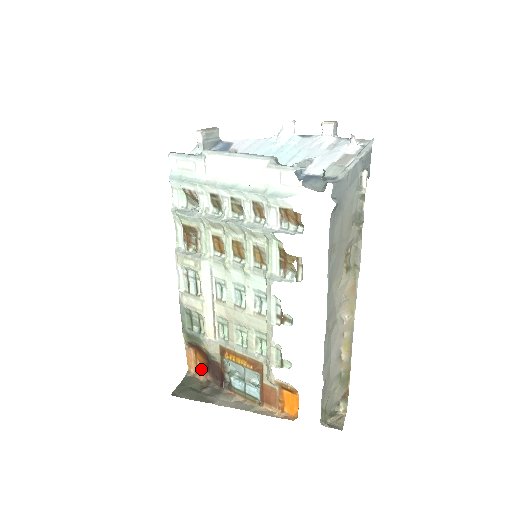
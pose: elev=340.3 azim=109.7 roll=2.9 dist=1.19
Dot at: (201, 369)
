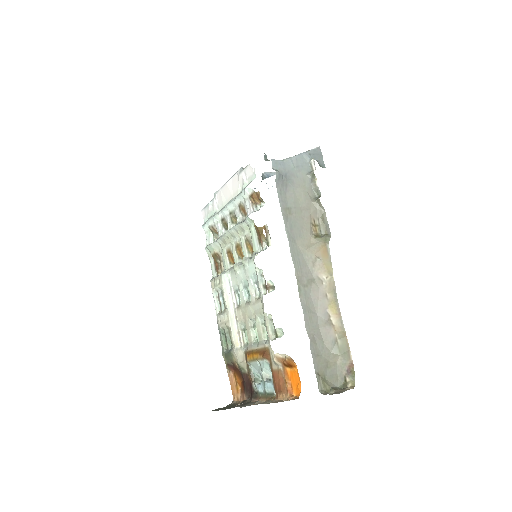
Dot at: (240, 392)
